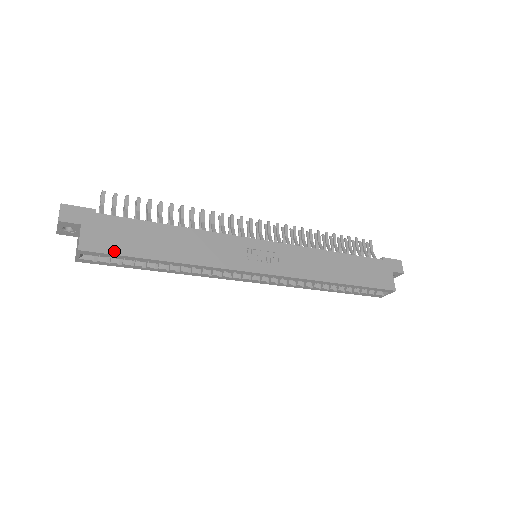
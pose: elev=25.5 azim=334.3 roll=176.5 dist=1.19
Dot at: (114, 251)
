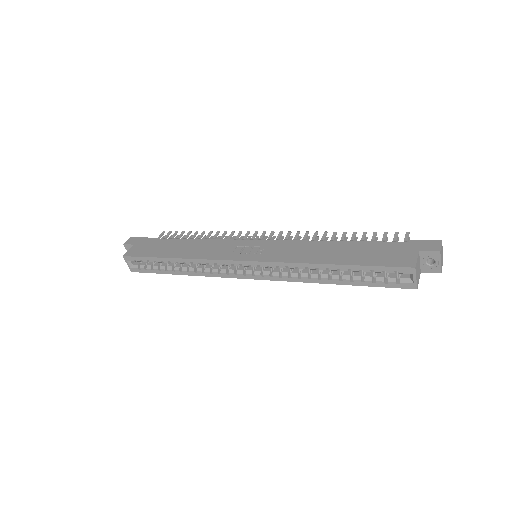
Dot at: (142, 255)
